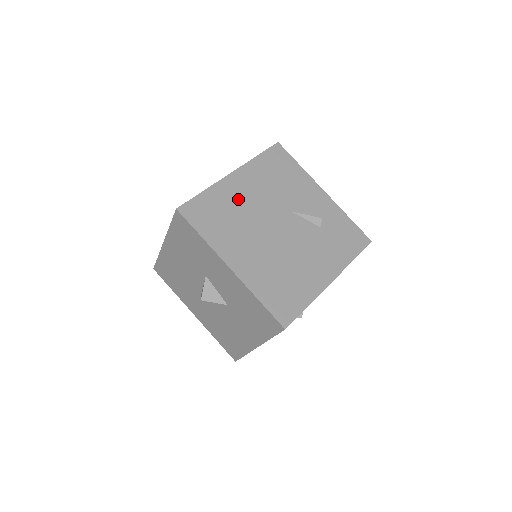
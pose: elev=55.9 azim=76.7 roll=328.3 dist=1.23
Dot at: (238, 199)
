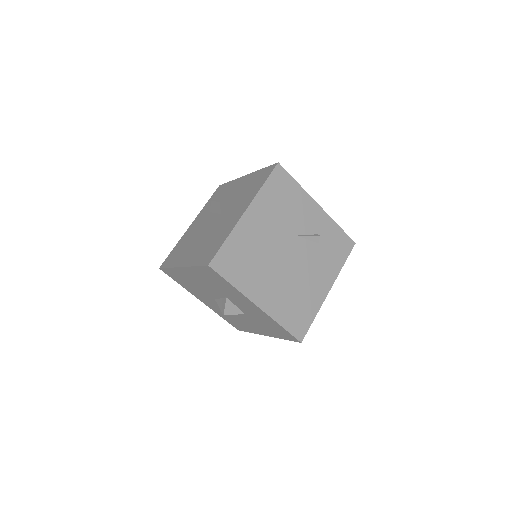
Dot at: (254, 238)
